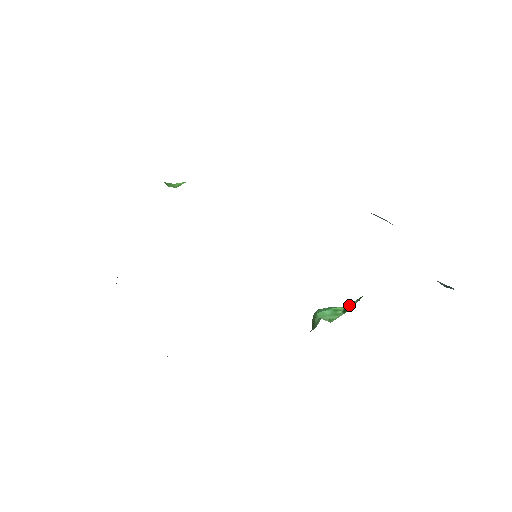
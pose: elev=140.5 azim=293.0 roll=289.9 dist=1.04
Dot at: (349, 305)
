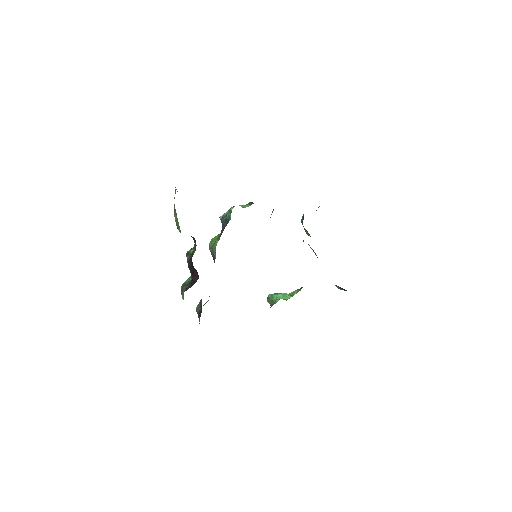
Dot at: (293, 292)
